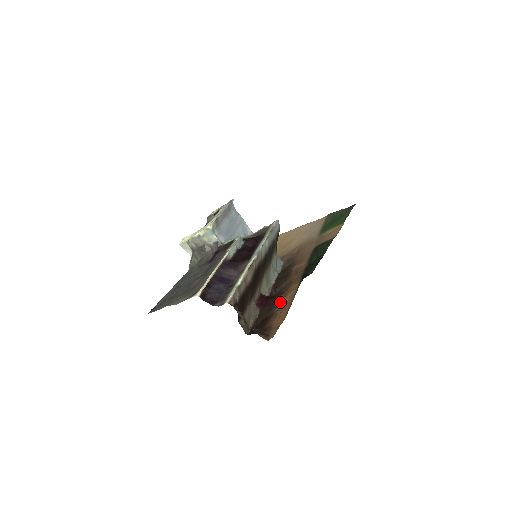
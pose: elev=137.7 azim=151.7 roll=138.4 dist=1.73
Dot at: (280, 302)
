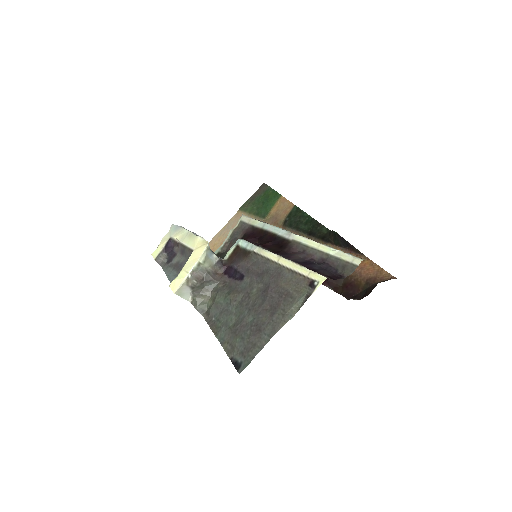
Dot at: occluded
